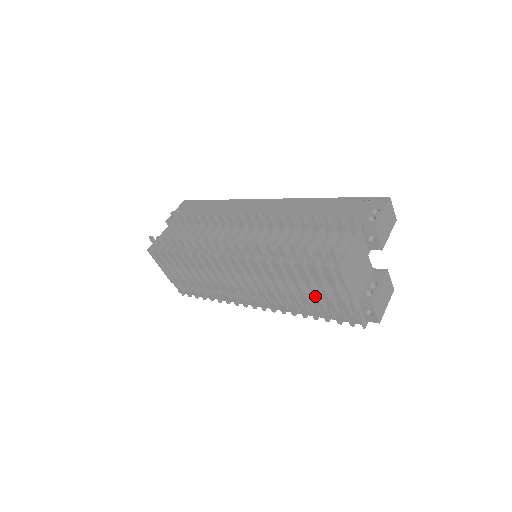
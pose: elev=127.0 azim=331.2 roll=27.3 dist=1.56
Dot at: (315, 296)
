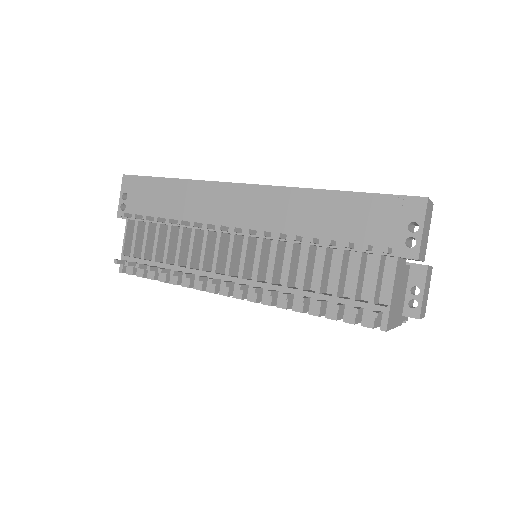
Dot at: occluded
